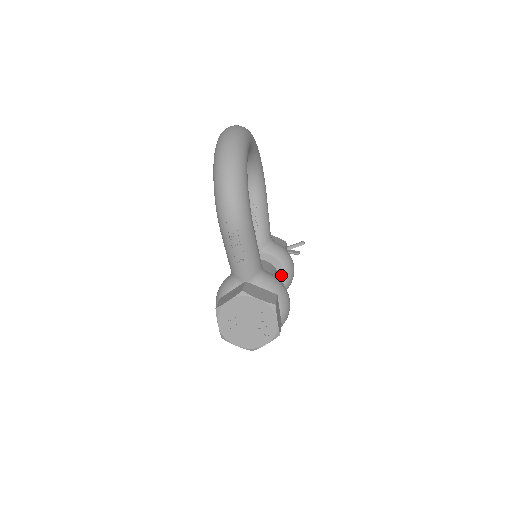
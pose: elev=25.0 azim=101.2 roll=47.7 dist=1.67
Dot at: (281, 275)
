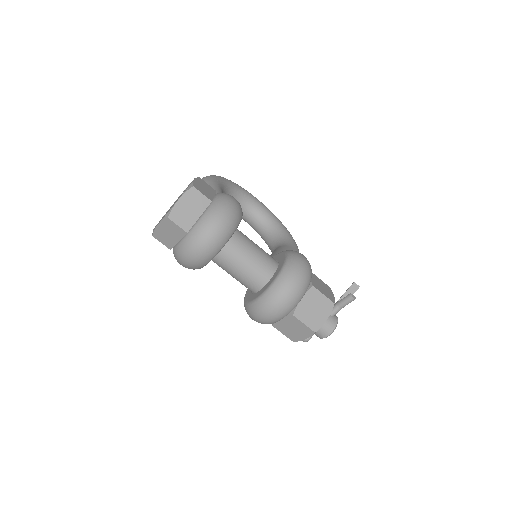
Dot at: (282, 260)
